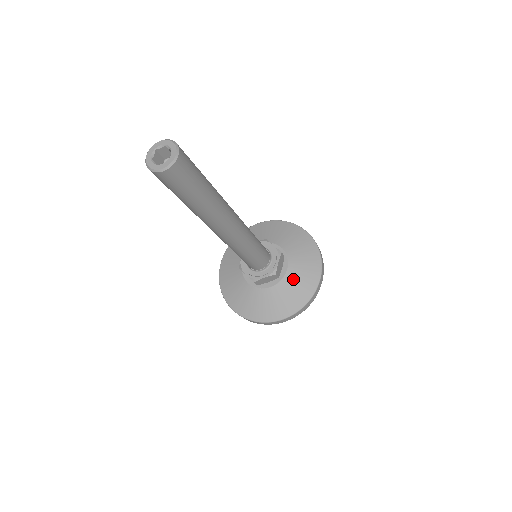
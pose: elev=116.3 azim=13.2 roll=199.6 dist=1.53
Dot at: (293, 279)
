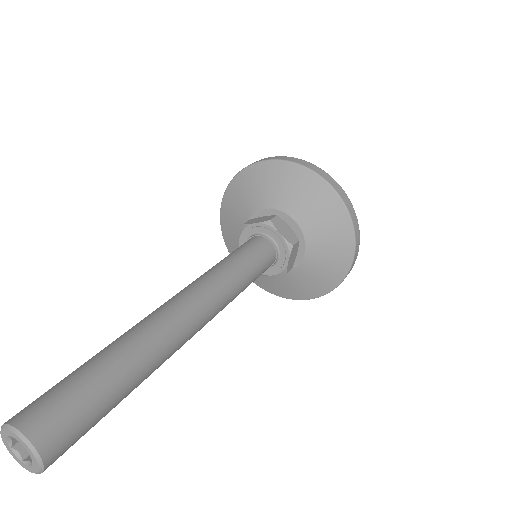
Dot at: (312, 223)
